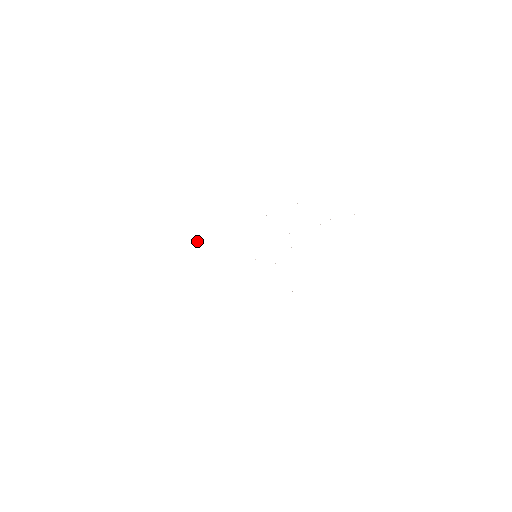
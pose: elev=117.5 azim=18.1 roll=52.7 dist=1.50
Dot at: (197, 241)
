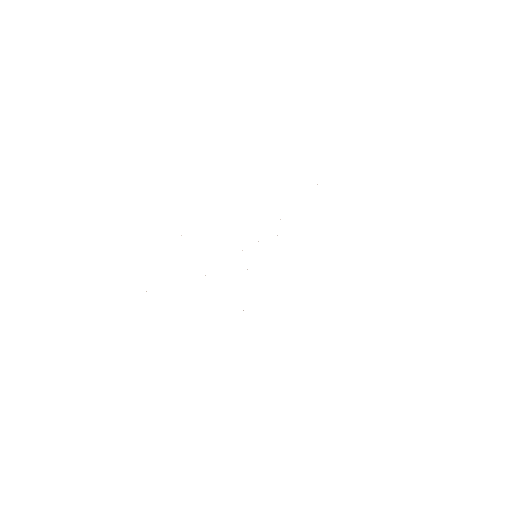
Dot at: occluded
